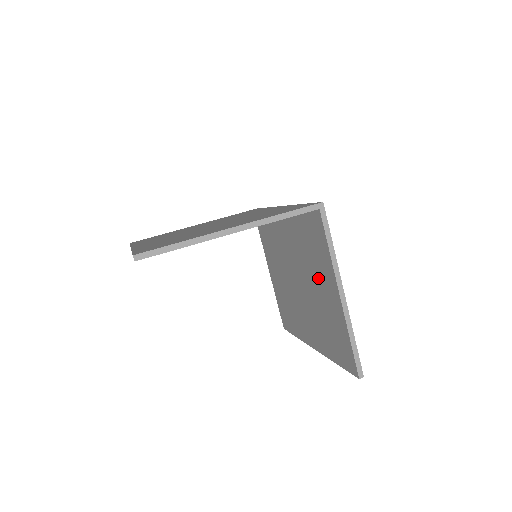
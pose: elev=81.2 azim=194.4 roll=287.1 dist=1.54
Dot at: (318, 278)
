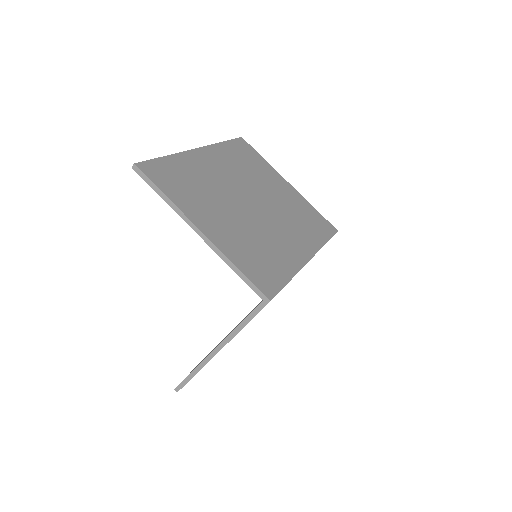
Dot at: occluded
